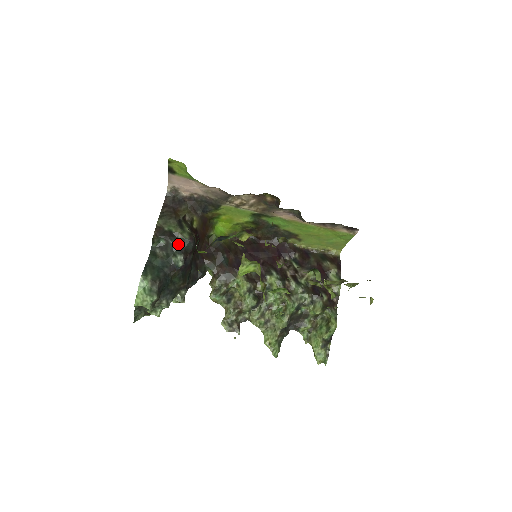
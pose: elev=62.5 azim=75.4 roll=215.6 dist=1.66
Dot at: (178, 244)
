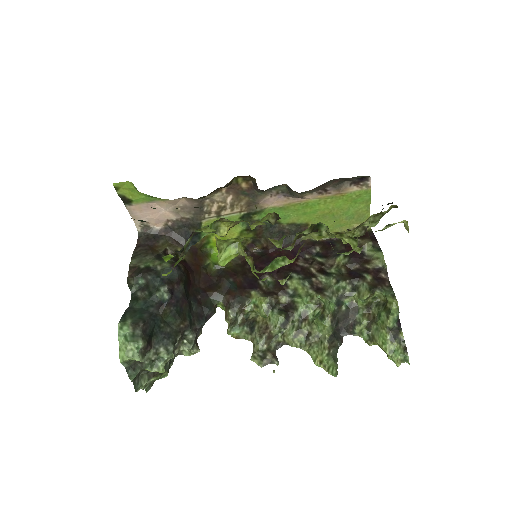
Dot at: (159, 276)
